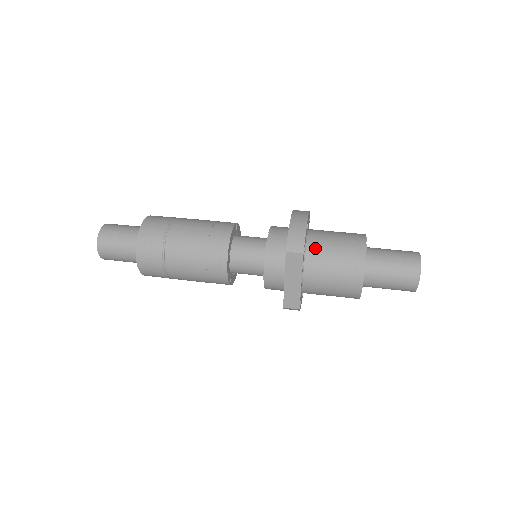
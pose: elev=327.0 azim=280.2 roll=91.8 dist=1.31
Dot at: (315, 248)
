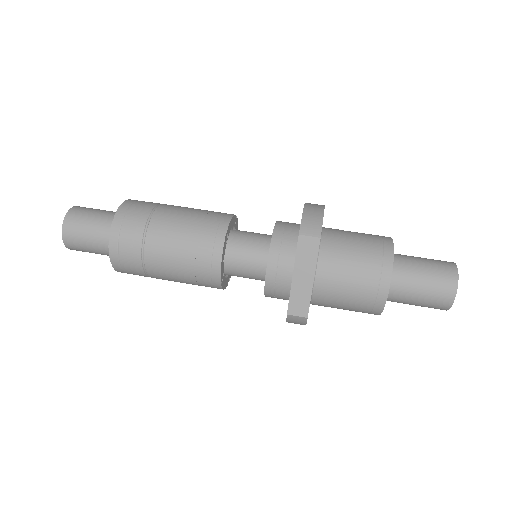
Dot at: (332, 241)
